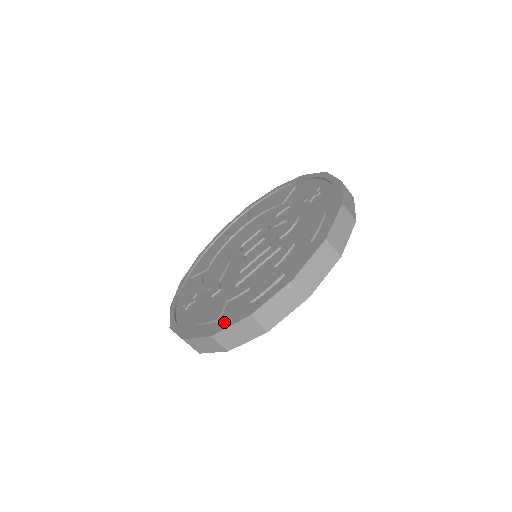
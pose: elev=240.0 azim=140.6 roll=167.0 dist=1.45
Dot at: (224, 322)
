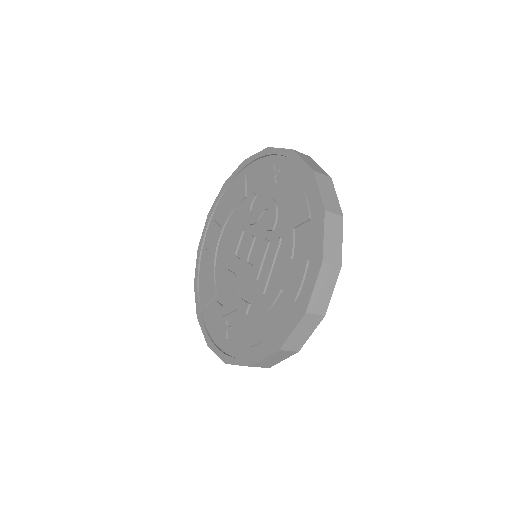
Dot at: (281, 331)
